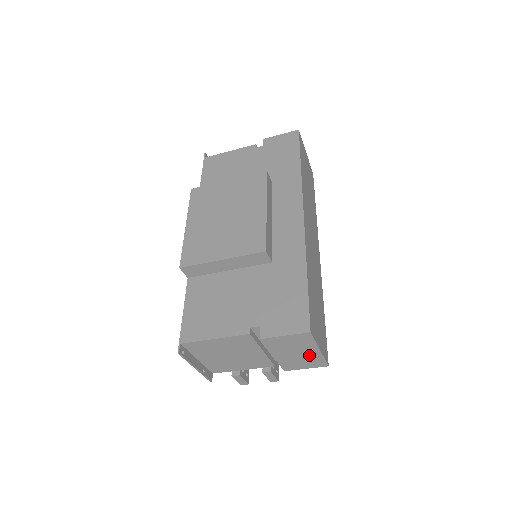
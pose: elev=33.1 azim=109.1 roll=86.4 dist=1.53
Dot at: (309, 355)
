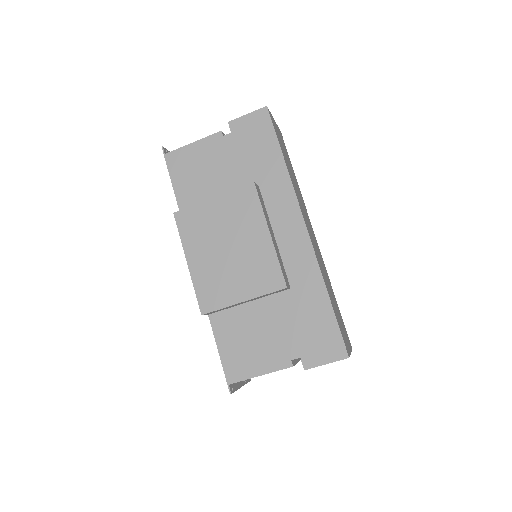
Dot at: occluded
